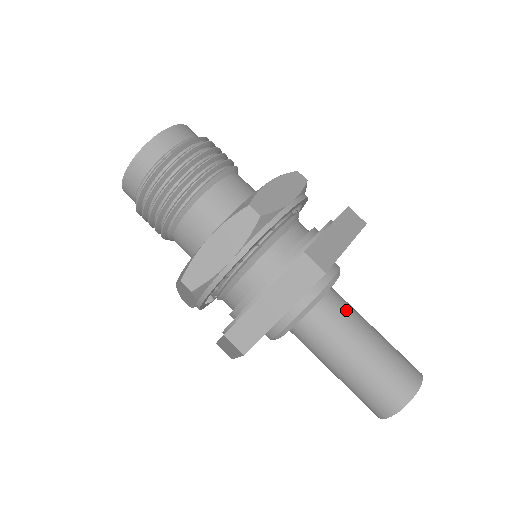
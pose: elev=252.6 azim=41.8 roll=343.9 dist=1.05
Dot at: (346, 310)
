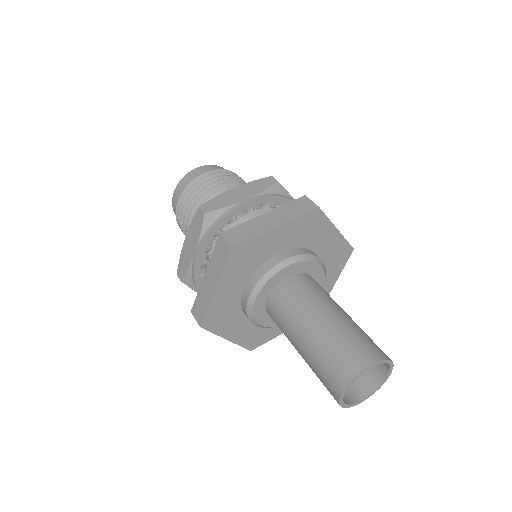
Dot at: occluded
